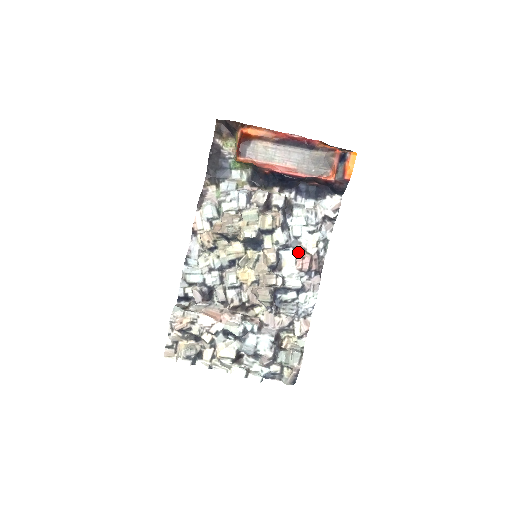
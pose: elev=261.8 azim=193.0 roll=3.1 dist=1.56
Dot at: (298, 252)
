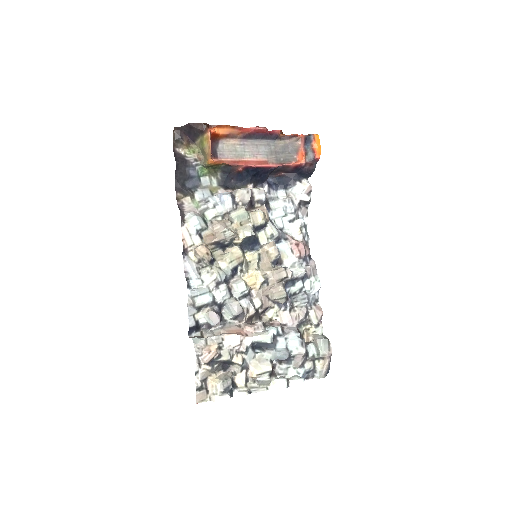
Dot at: (291, 241)
